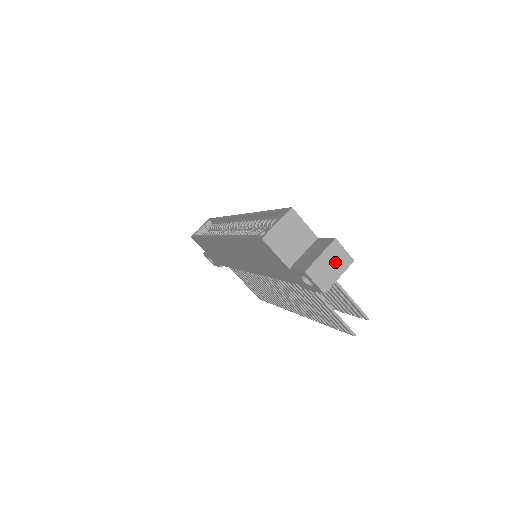
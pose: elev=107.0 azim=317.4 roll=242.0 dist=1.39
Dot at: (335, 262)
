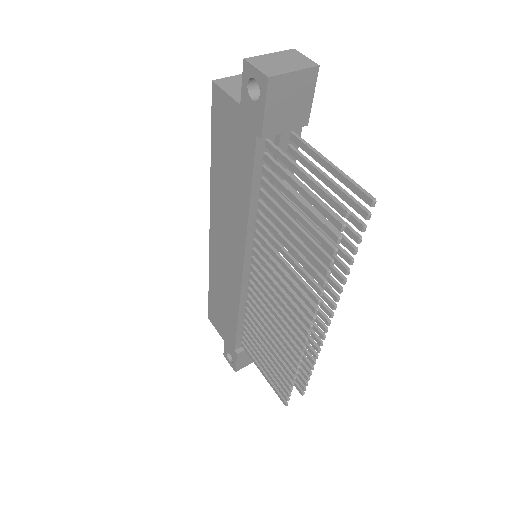
Dot at: (290, 61)
